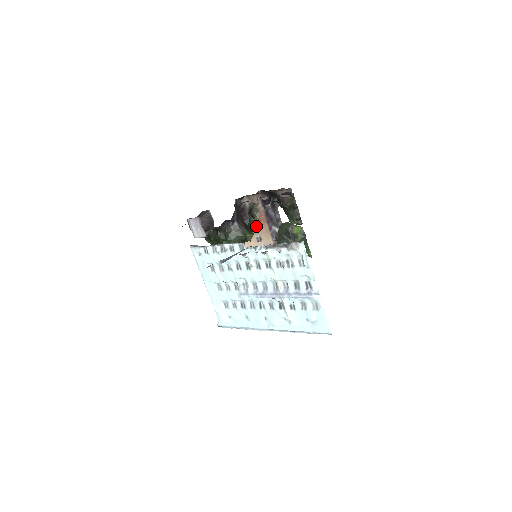
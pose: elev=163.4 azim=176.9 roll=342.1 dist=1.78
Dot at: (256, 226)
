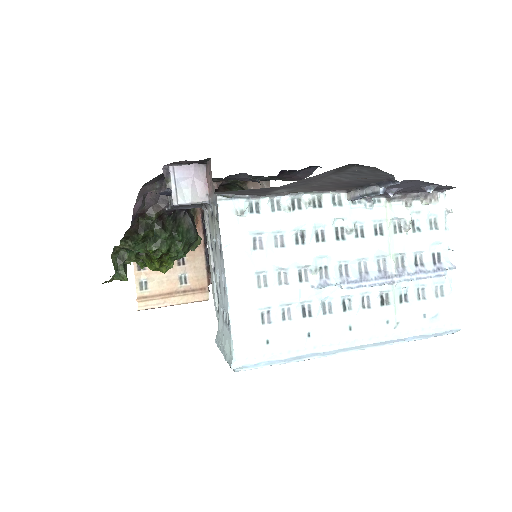
Dot at: occluded
